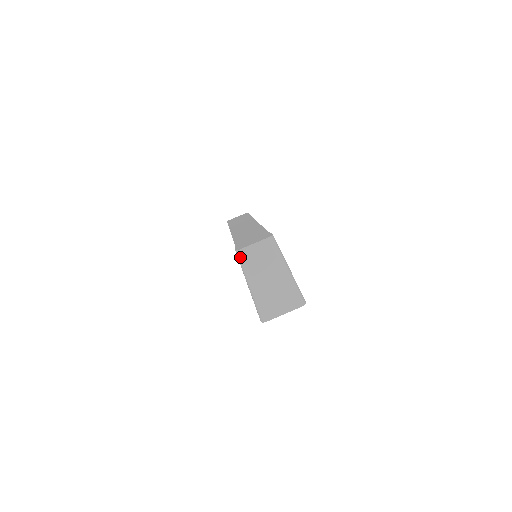
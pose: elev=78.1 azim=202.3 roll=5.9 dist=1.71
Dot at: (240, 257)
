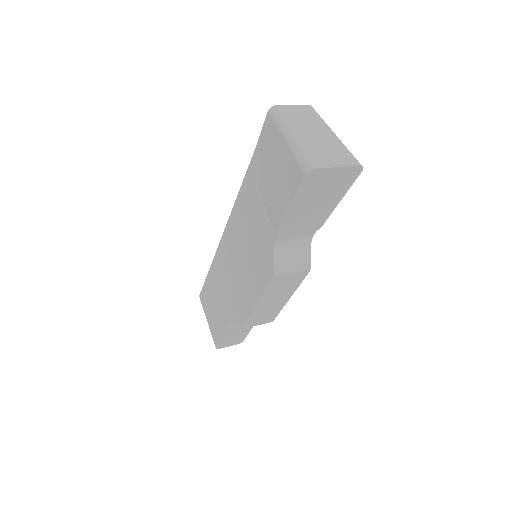
Dot at: (276, 111)
